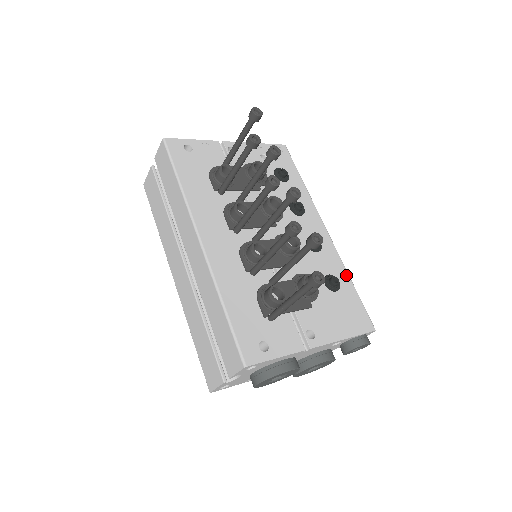
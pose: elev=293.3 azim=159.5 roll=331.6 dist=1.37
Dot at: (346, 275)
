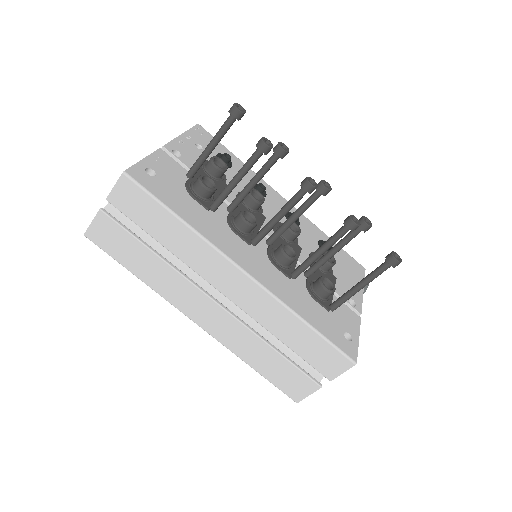
Dot at: (323, 234)
